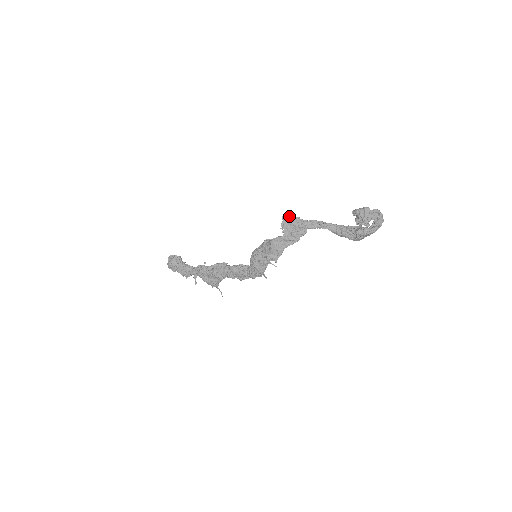
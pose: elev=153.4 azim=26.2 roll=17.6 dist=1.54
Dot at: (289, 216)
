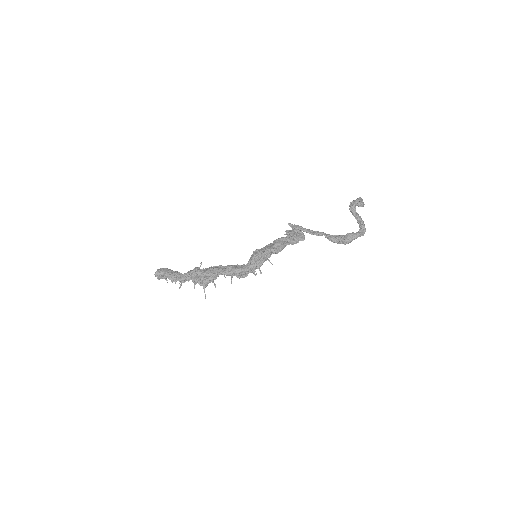
Dot at: (294, 225)
